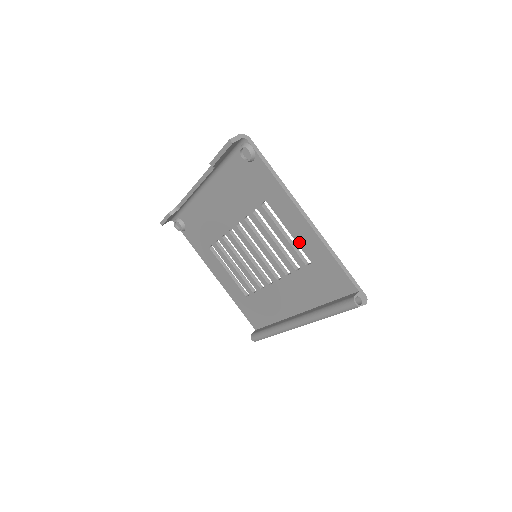
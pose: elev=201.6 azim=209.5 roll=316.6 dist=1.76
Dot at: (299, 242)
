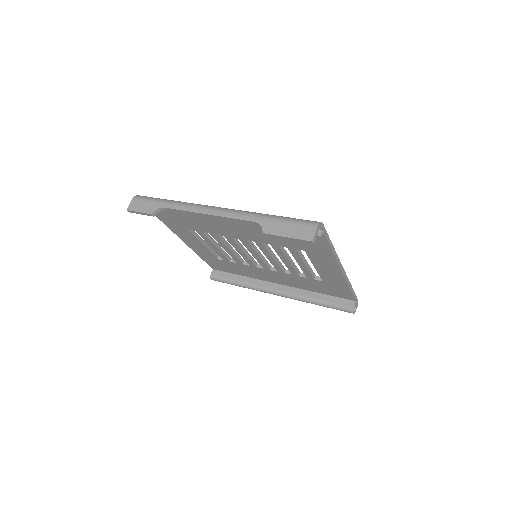
Dot at: (320, 273)
